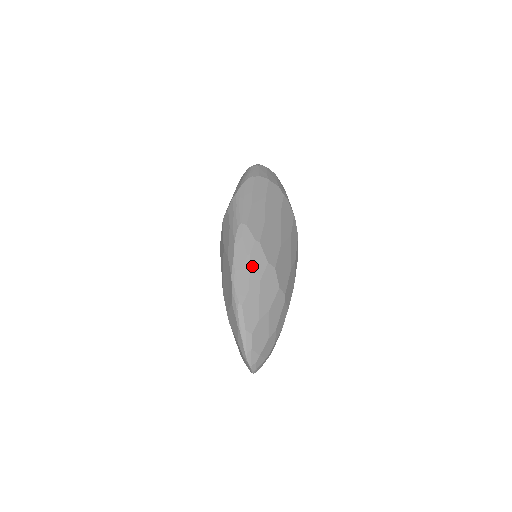
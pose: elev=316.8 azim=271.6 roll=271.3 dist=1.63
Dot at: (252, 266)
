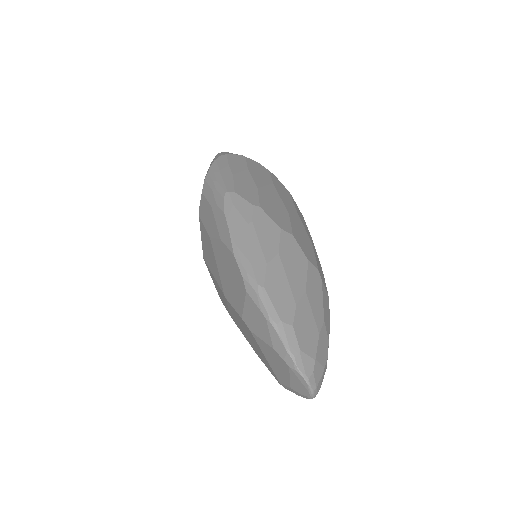
Dot at: (260, 235)
